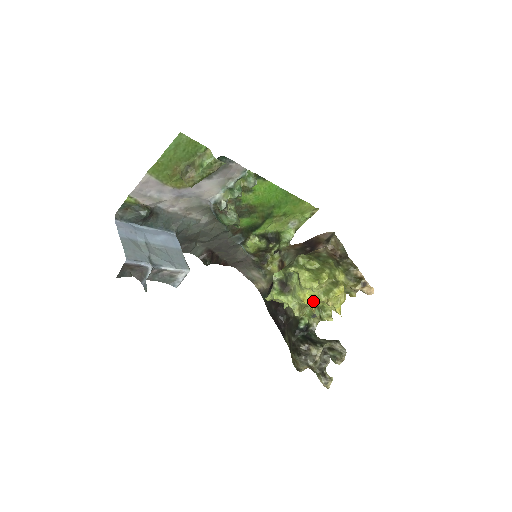
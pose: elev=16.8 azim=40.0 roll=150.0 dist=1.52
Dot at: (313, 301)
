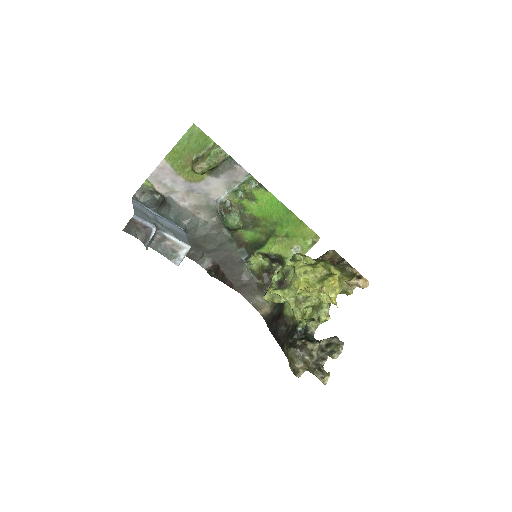
Dot at: (307, 285)
